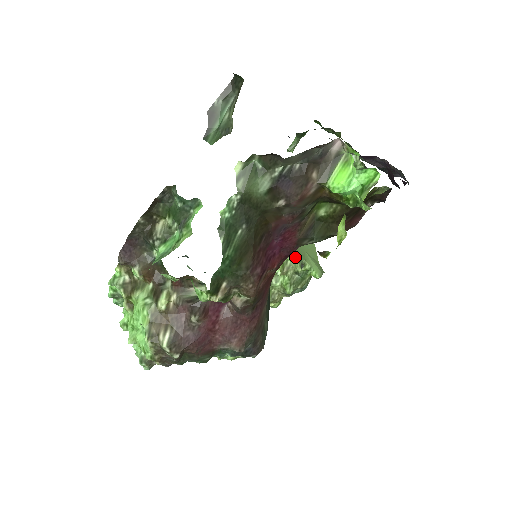
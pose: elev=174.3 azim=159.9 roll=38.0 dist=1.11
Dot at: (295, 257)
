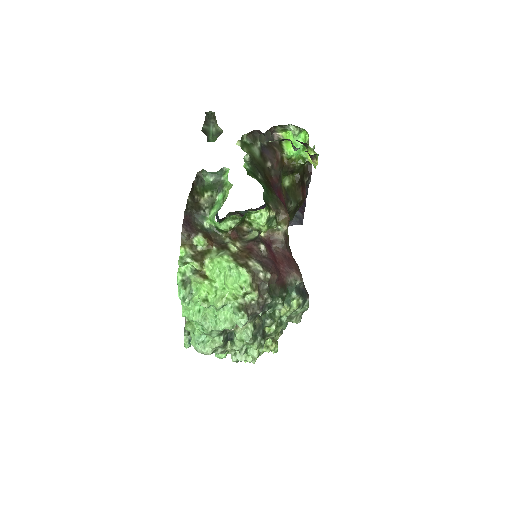
Dot at: occluded
